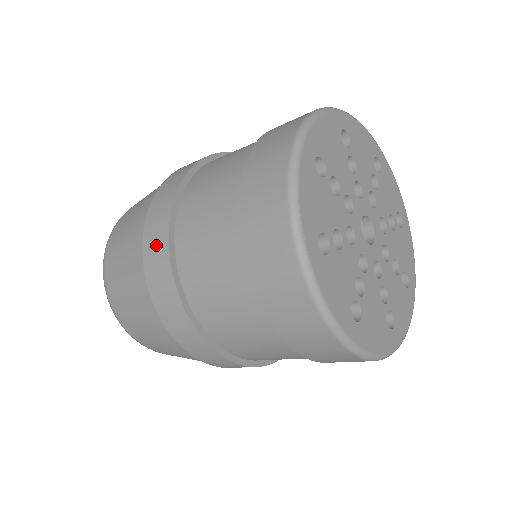
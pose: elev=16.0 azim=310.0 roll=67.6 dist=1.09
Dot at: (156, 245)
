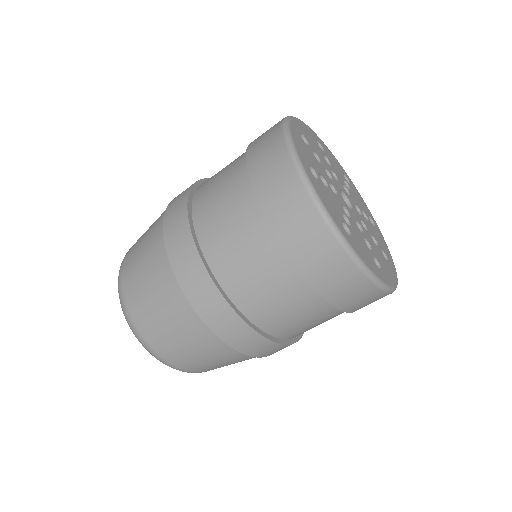
Dot at: occluded
